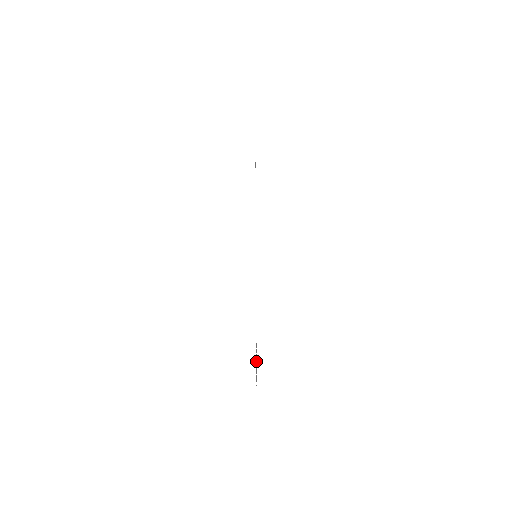
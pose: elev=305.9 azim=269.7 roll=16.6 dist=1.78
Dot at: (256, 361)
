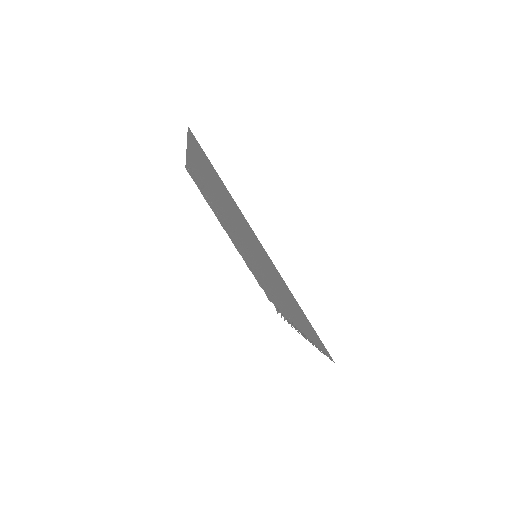
Dot at: occluded
